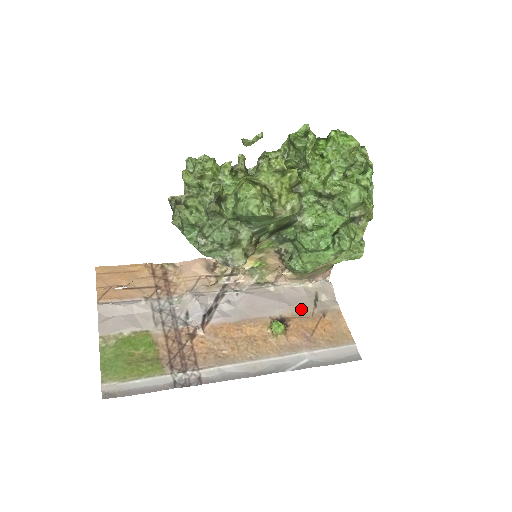
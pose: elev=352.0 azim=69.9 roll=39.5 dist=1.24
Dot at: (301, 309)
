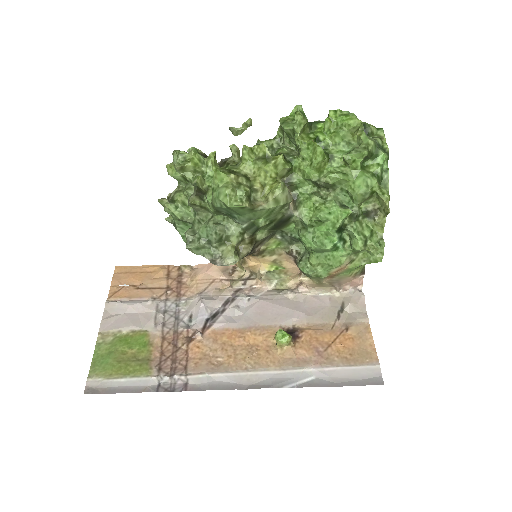
Dot at: (320, 320)
